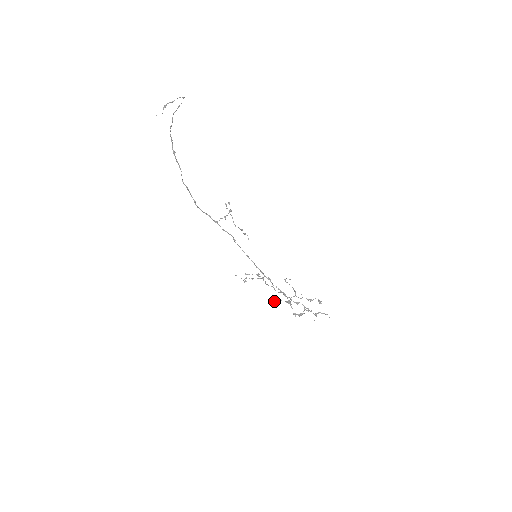
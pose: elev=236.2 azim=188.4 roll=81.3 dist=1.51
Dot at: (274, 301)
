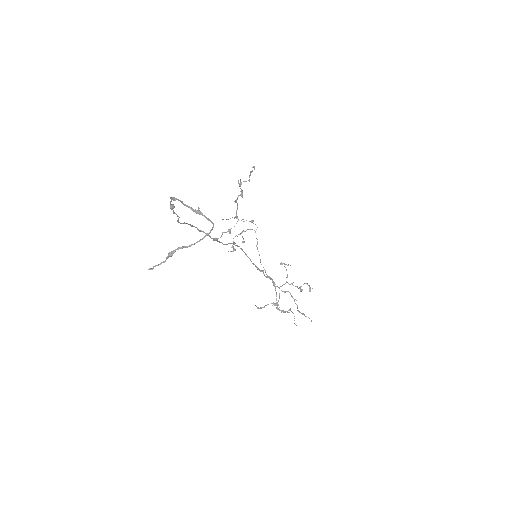
Dot at: (260, 308)
